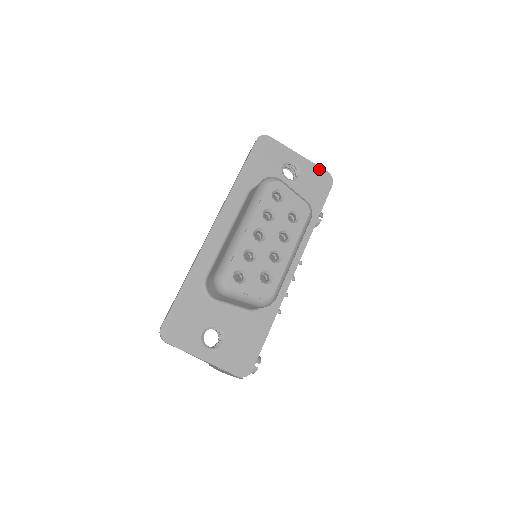
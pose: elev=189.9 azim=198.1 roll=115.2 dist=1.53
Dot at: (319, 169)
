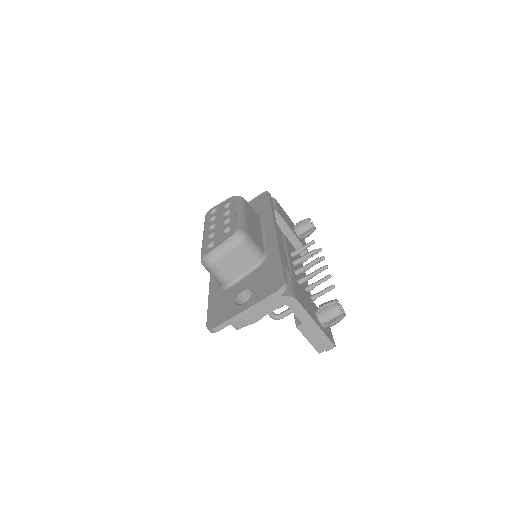
Dot at: (256, 198)
